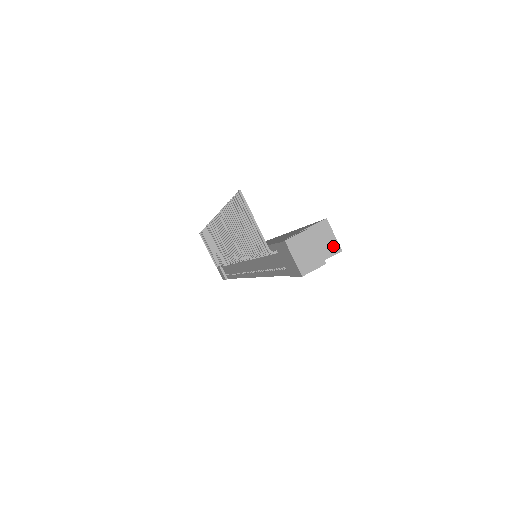
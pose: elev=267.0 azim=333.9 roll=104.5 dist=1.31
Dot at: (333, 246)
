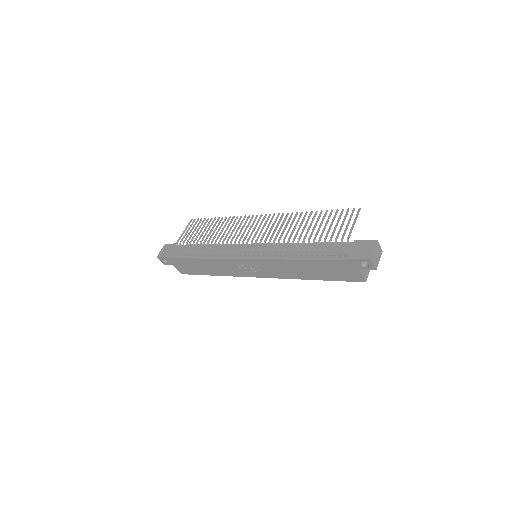
Dot at: (366, 275)
